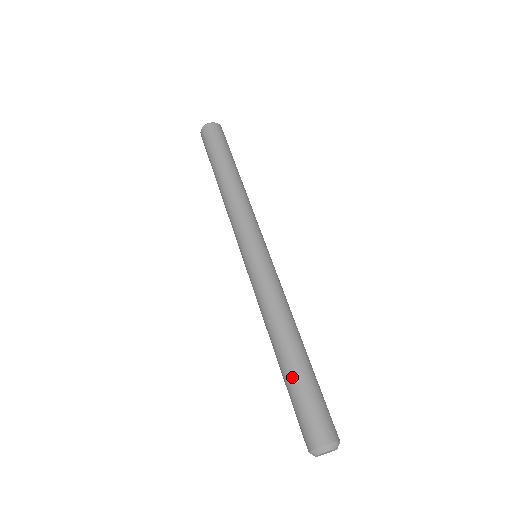
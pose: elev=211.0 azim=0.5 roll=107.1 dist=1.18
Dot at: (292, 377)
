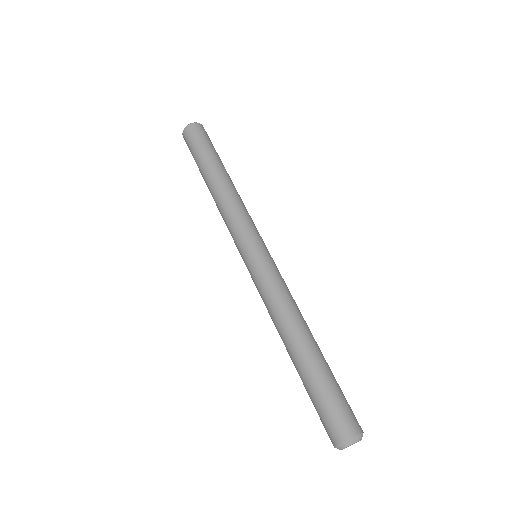
Dot at: (313, 372)
